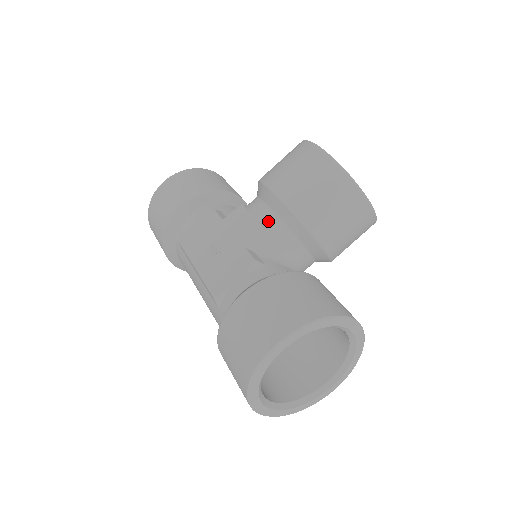
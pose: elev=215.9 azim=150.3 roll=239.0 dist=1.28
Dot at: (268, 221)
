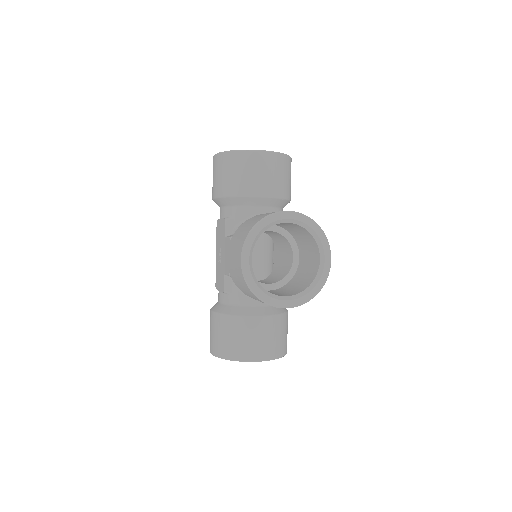
Dot at: occluded
